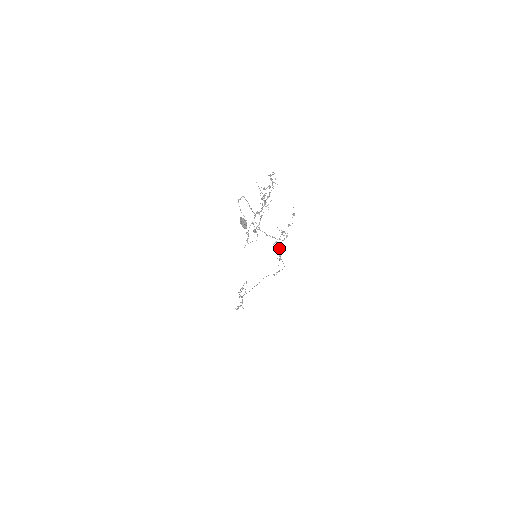
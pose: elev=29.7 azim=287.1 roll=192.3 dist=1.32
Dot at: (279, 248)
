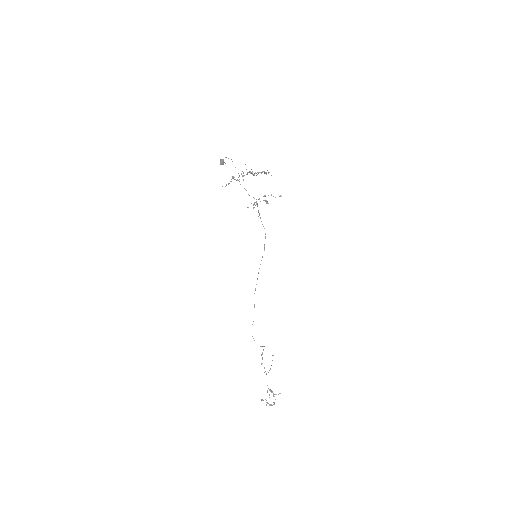
Dot at: (257, 204)
